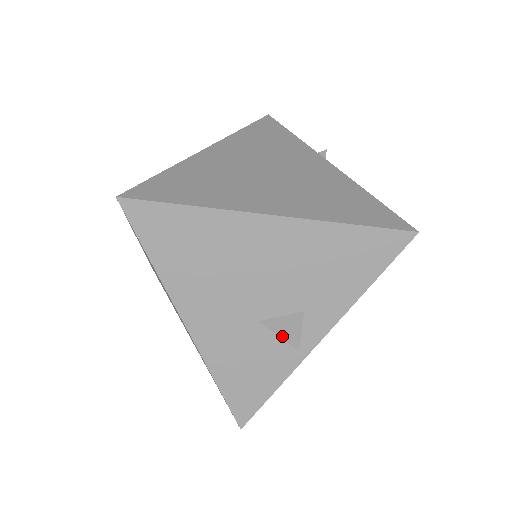
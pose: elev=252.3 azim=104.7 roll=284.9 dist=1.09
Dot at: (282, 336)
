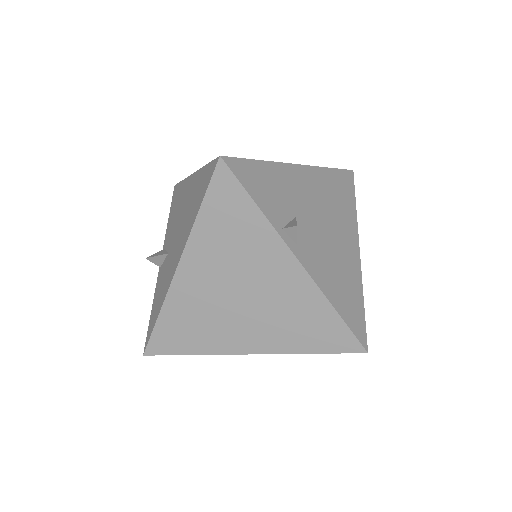
Dot at: occluded
